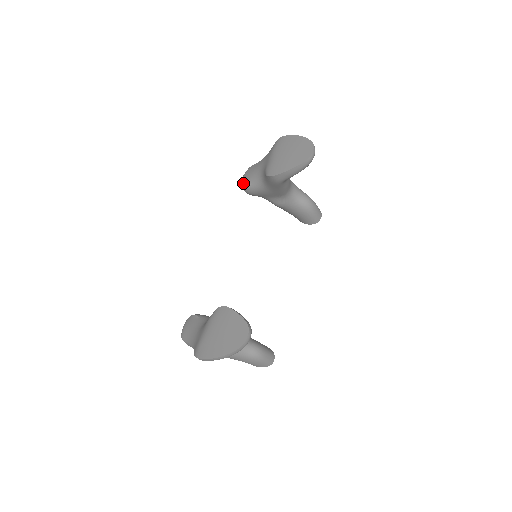
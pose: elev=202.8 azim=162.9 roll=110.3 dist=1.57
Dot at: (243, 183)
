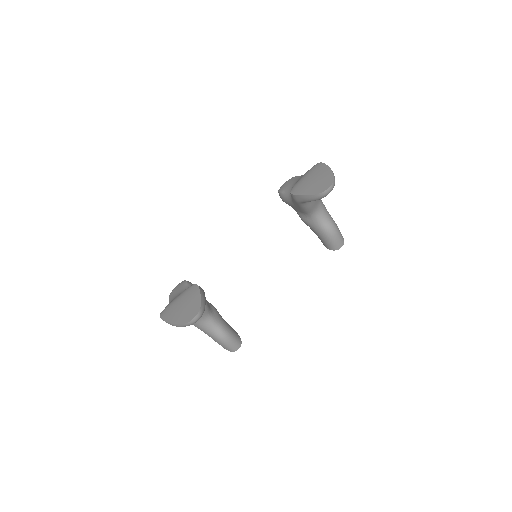
Dot at: (280, 188)
